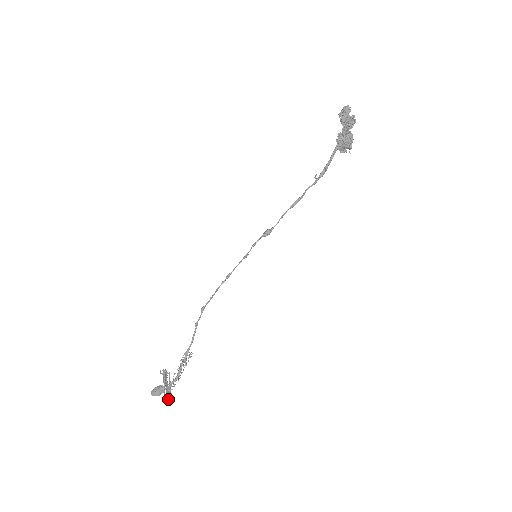
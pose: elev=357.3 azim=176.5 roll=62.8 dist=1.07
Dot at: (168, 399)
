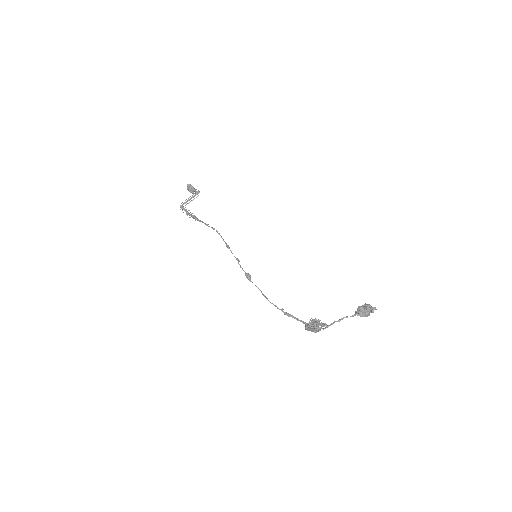
Dot at: occluded
